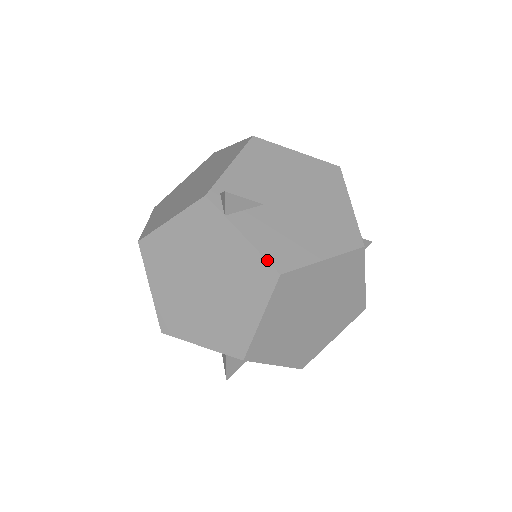
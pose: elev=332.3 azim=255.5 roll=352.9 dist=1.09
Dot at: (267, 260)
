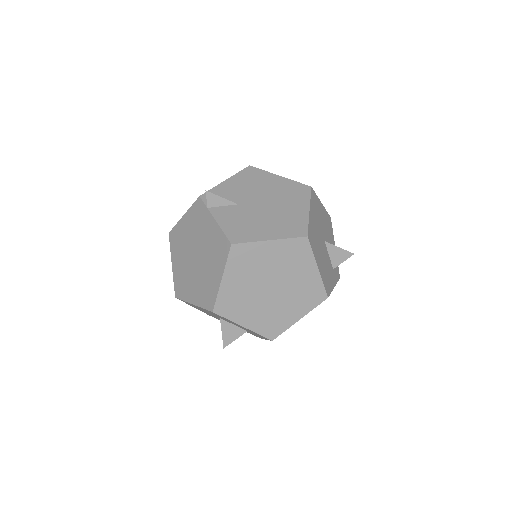
Dot at: (225, 235)
